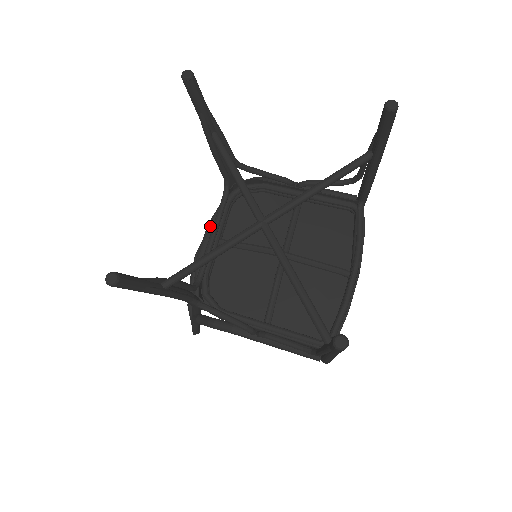
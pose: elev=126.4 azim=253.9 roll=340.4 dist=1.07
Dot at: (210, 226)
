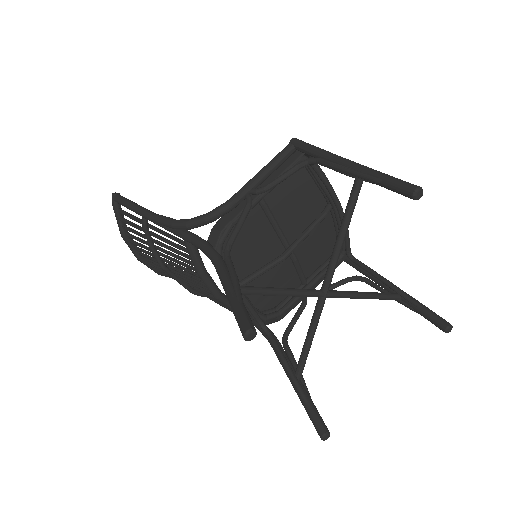
Dot at: (204, 276)
